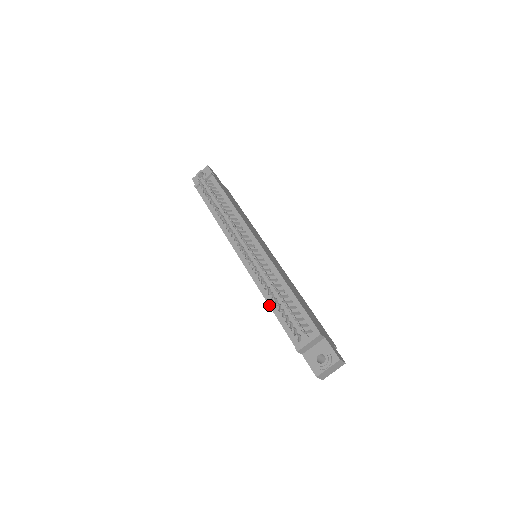
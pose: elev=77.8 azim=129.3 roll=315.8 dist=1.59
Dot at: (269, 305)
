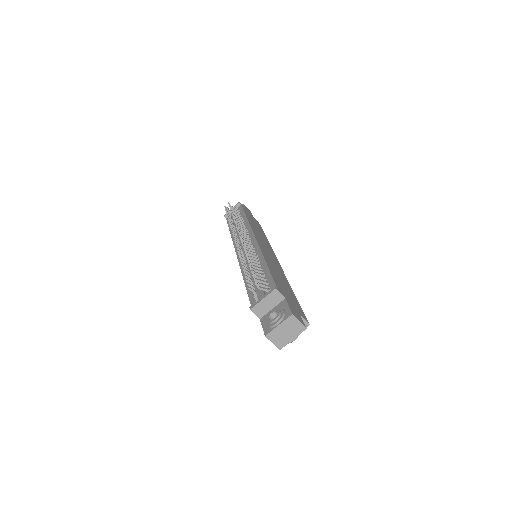
Dot at: (244, 281)
